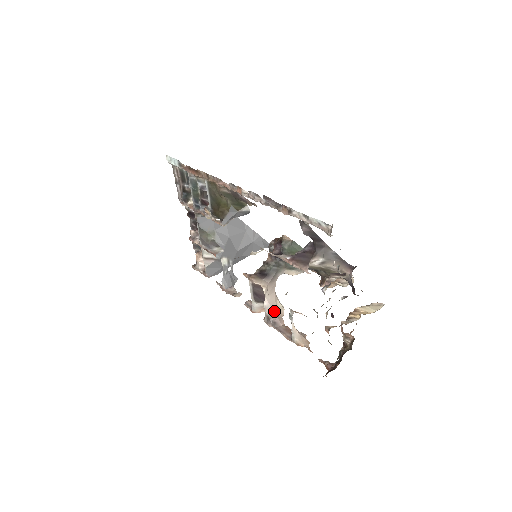
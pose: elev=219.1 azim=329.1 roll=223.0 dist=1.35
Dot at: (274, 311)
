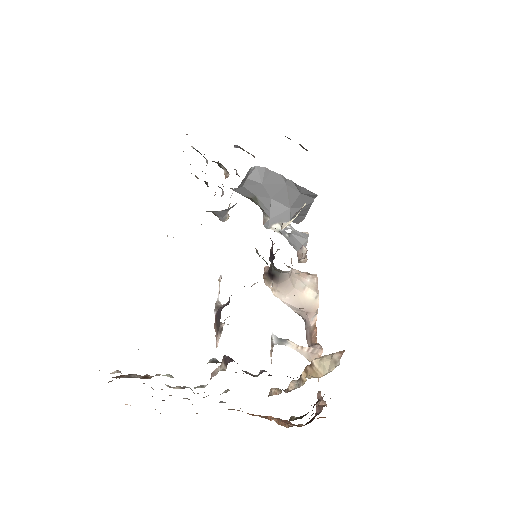
Dot at: (301, 309)
